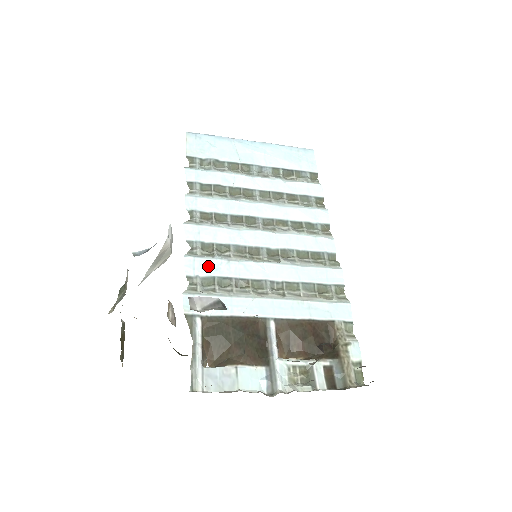
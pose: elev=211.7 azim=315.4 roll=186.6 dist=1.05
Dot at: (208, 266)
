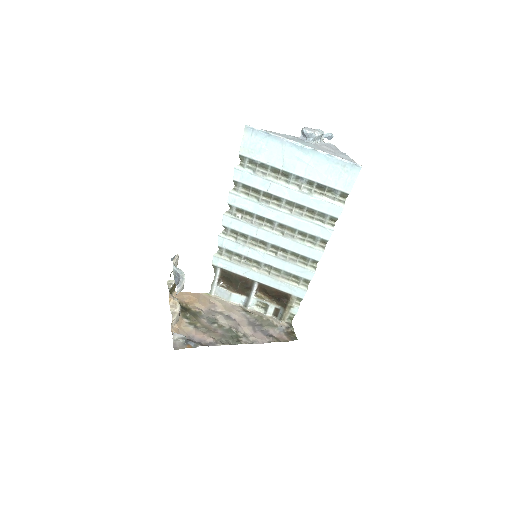
Dot at: (231, 245)
